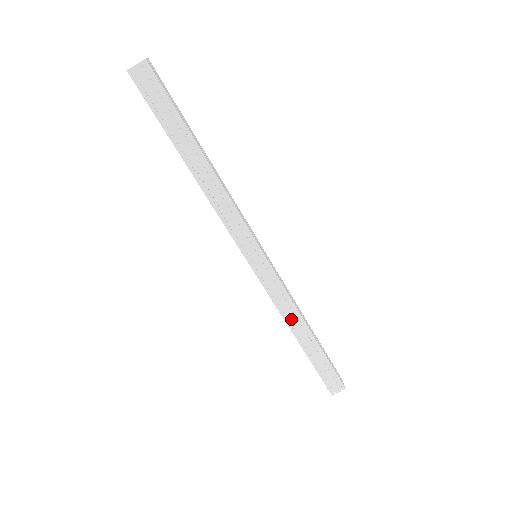
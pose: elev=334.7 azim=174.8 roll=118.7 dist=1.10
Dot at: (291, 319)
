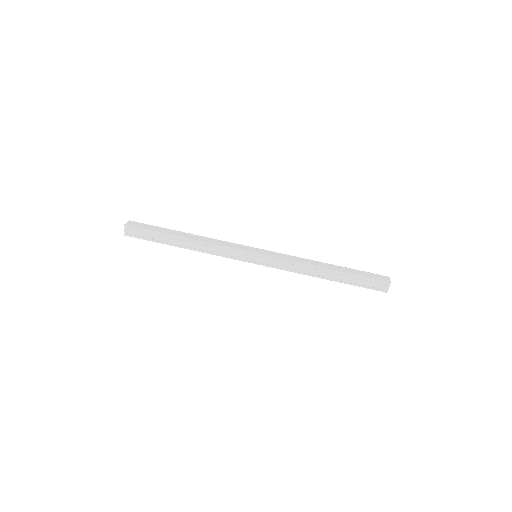
Dot at: (308, 271)
